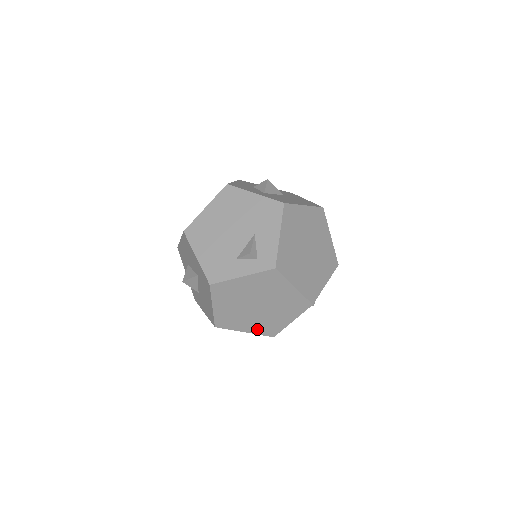
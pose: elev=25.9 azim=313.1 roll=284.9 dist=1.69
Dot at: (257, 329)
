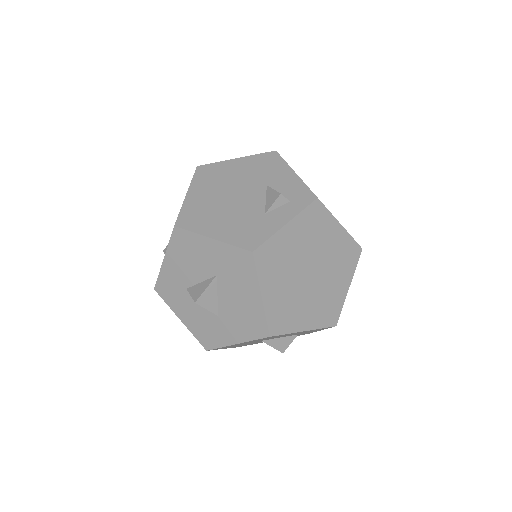
Dot at: (317, 319)
